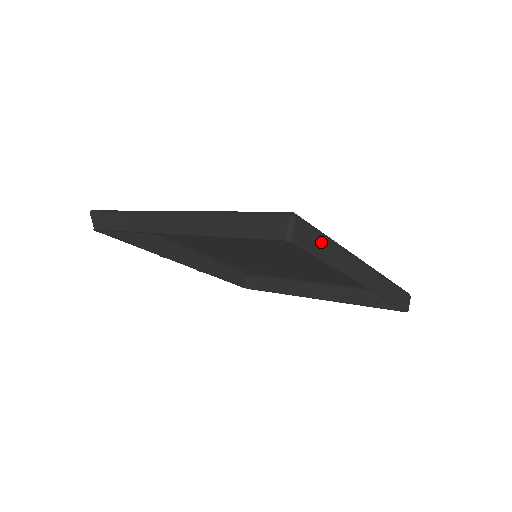
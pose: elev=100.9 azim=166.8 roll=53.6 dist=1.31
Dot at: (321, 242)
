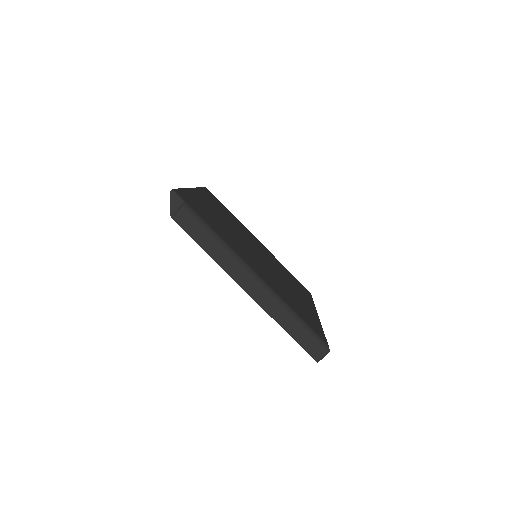
Dot at: occluded
